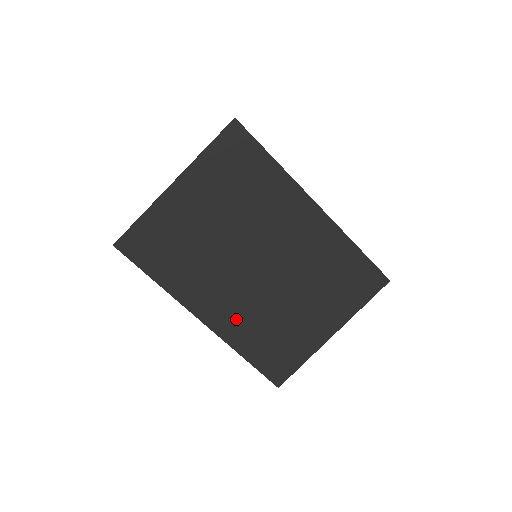
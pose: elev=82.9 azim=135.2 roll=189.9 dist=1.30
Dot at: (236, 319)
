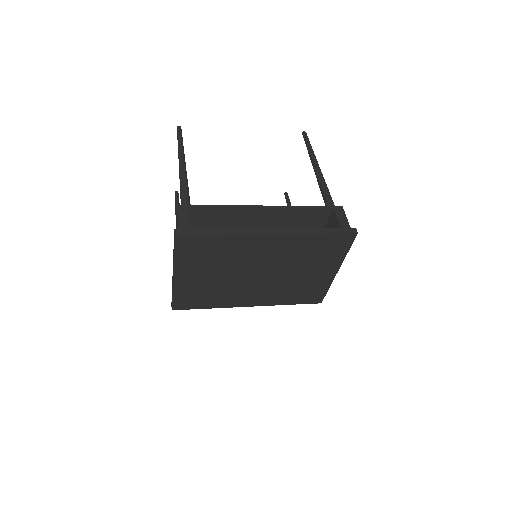
Dot at: (269, 296)
